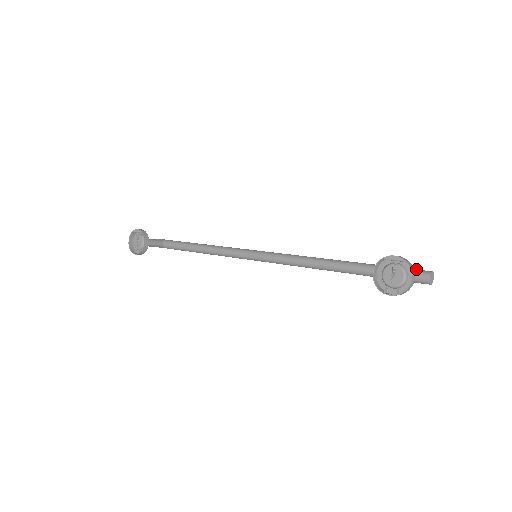
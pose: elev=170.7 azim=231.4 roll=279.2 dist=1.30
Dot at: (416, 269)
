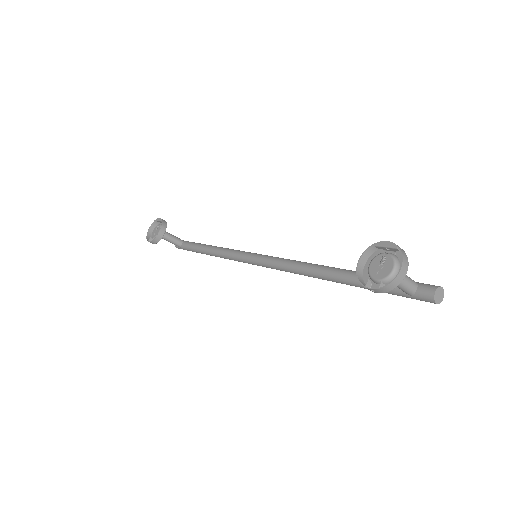
Dot at: (423, 283)
